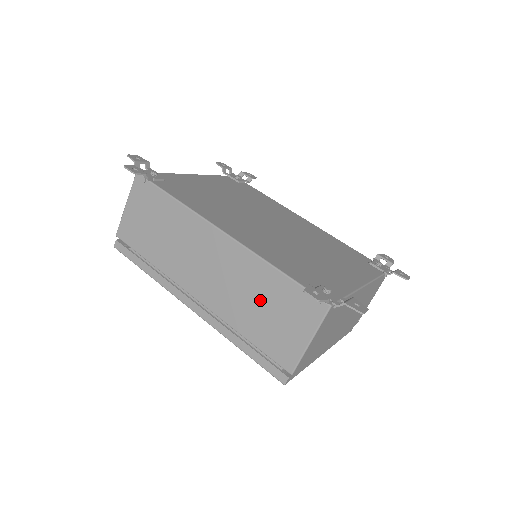
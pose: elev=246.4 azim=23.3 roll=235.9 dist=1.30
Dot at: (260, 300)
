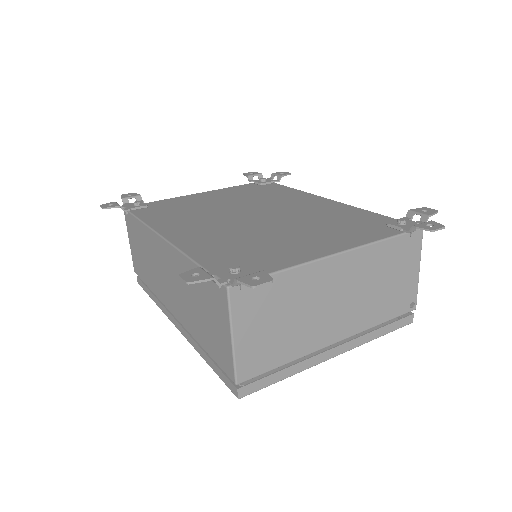
Dot at: (196, 301)
